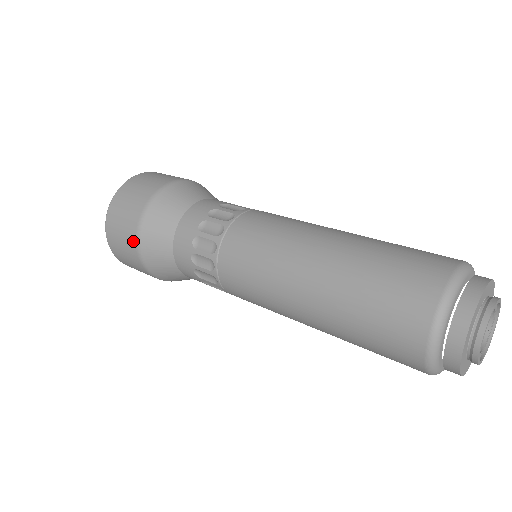
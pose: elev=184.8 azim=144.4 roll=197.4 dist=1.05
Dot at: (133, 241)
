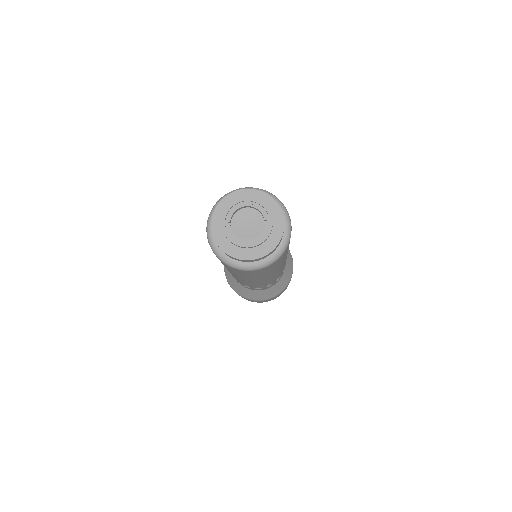
Dot at: occluded
